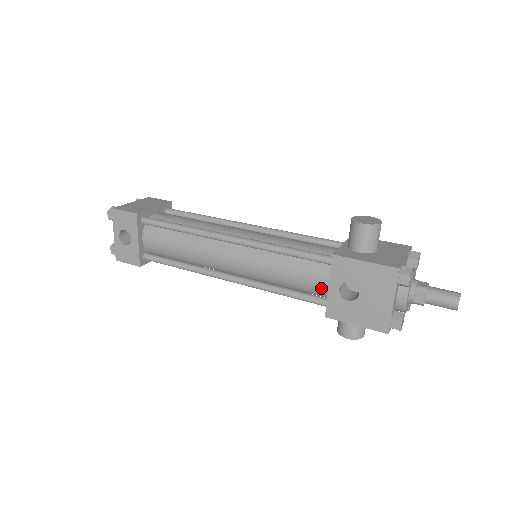
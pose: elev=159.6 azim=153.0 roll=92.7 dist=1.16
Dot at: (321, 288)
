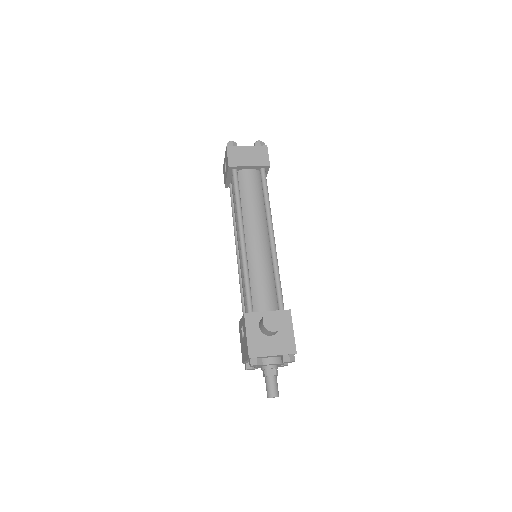
Dot at: occluded
